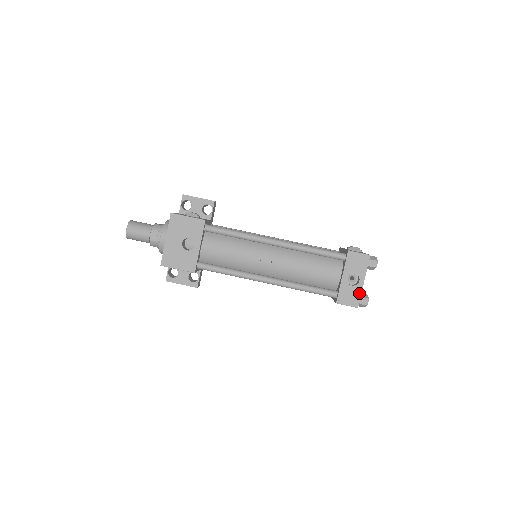
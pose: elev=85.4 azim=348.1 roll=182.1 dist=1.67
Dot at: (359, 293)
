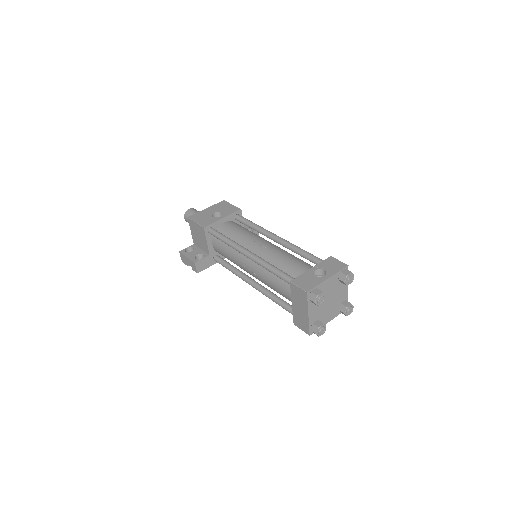
Dot at: (317, 283)
